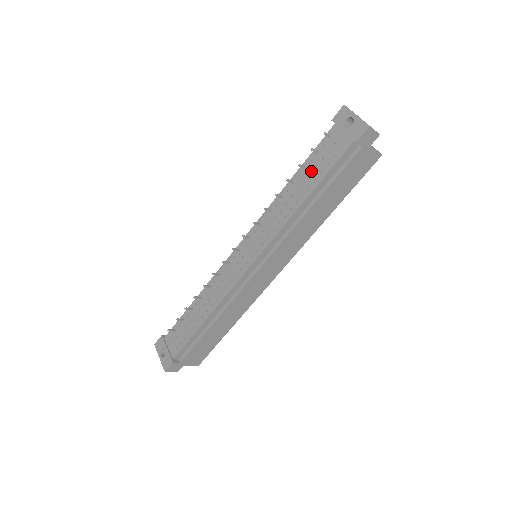
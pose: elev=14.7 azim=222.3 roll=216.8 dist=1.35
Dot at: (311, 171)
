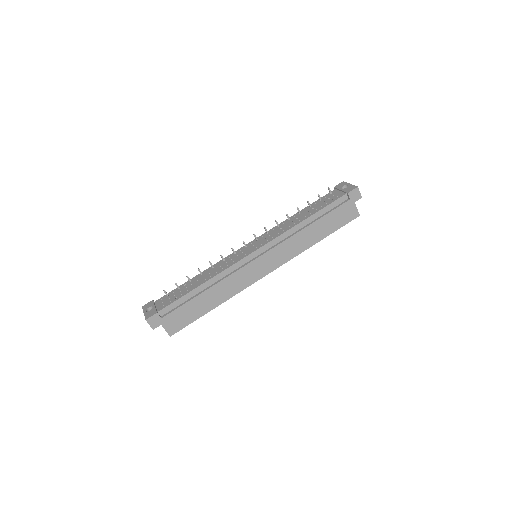
Dot at: (314, 207)
